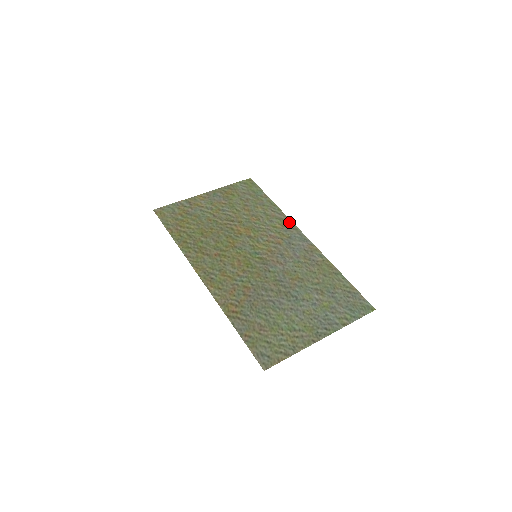
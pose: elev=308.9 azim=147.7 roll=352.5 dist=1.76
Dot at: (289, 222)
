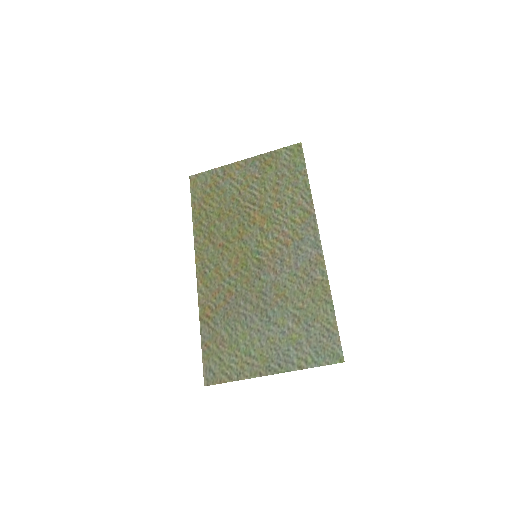
Dot at: (312, 217)
